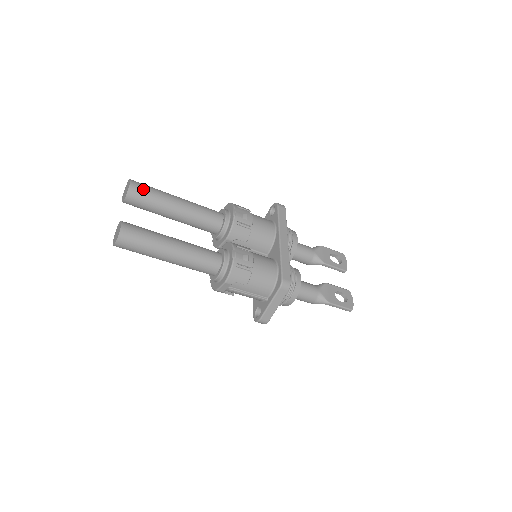
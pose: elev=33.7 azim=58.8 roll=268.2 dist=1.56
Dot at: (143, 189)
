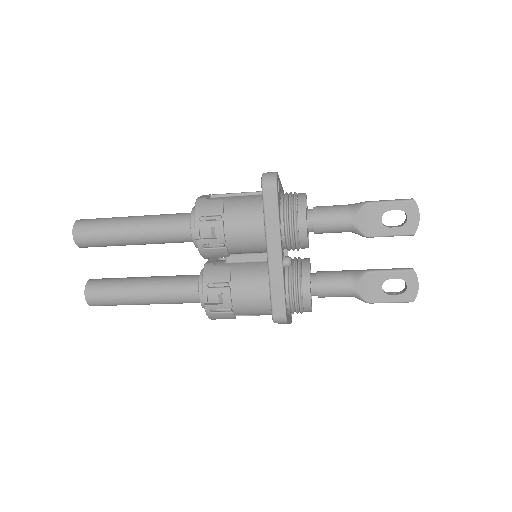
Dot at: (88, 238)
